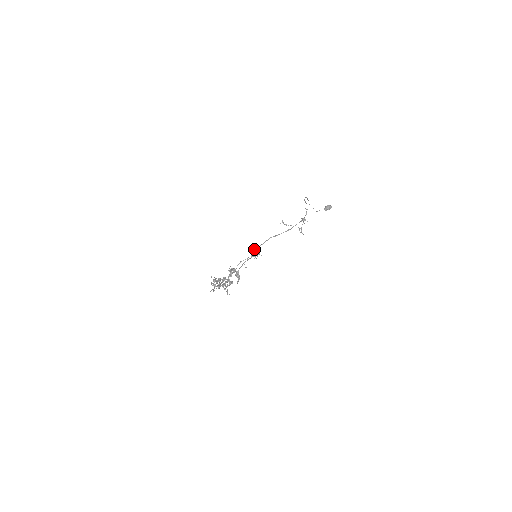
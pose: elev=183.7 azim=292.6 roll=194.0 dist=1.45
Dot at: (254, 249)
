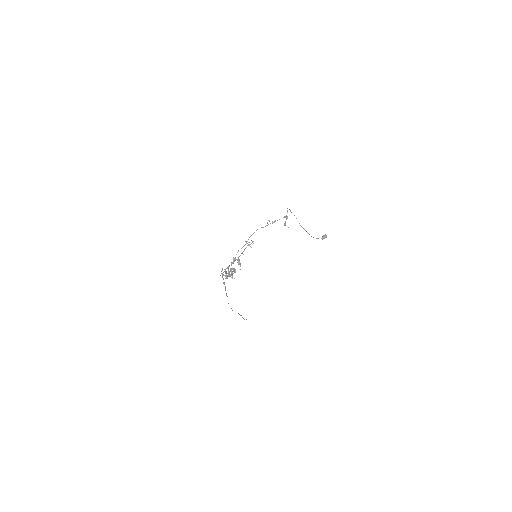
Dot at: occluded
